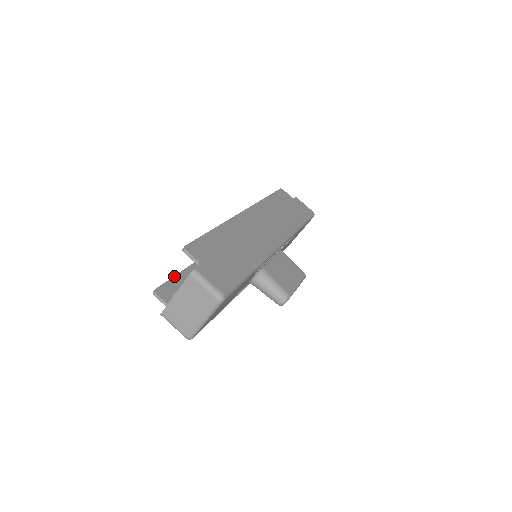
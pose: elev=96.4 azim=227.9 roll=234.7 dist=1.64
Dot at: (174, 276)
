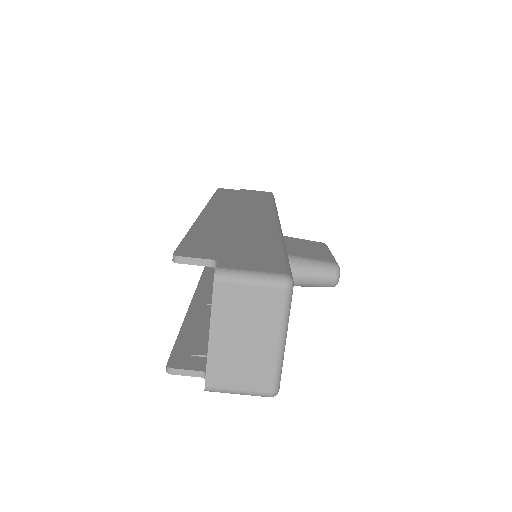
Dot at: (177, 336)
